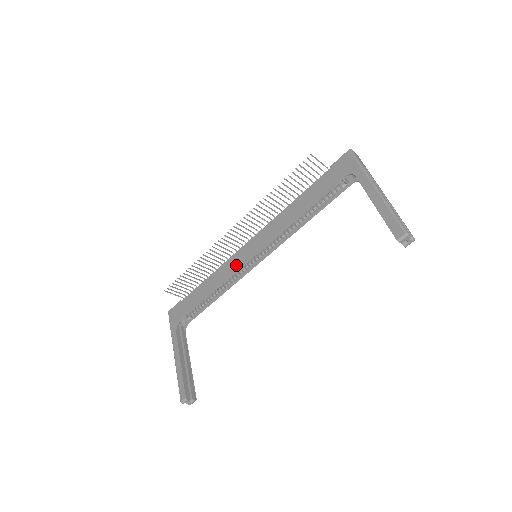
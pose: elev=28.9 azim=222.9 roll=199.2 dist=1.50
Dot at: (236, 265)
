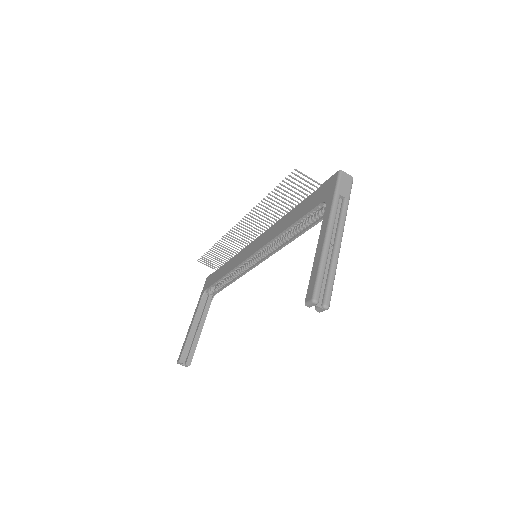
Dot at: (242, 258)
